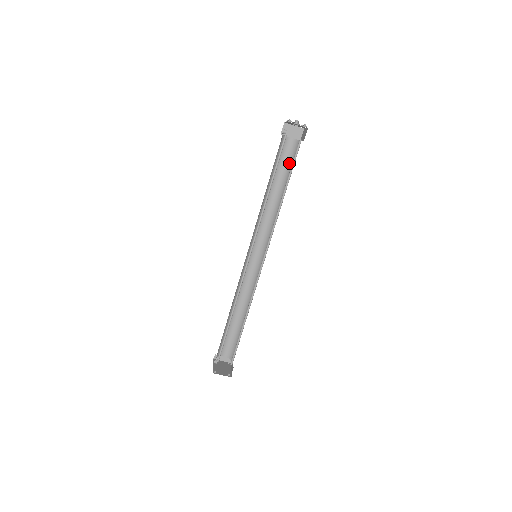
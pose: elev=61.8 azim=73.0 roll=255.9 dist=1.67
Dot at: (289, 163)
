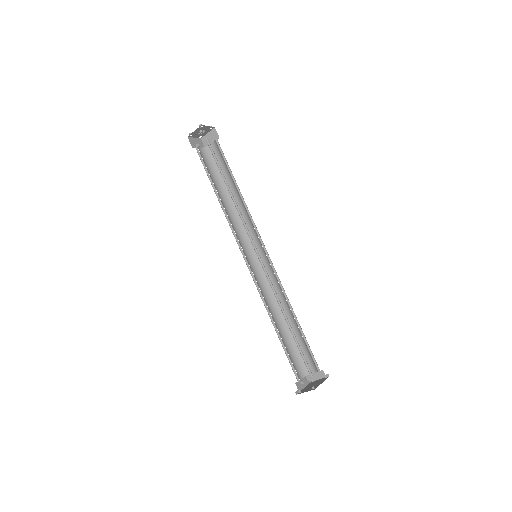
Dot at: (224, 162)
